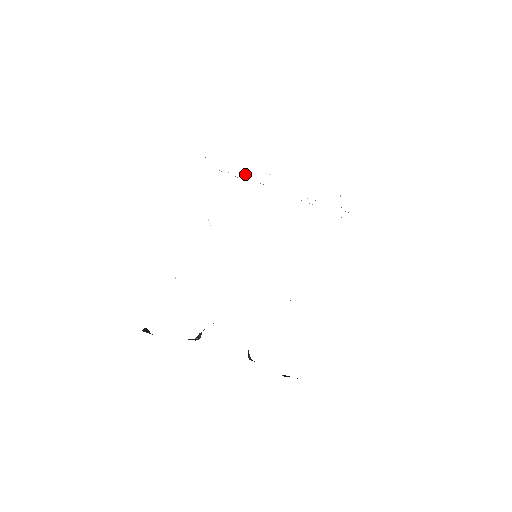
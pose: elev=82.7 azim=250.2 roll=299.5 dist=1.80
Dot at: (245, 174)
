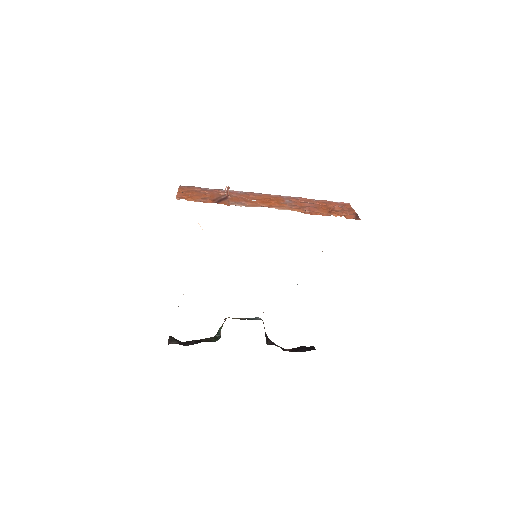
Dot at: (226, 194)
